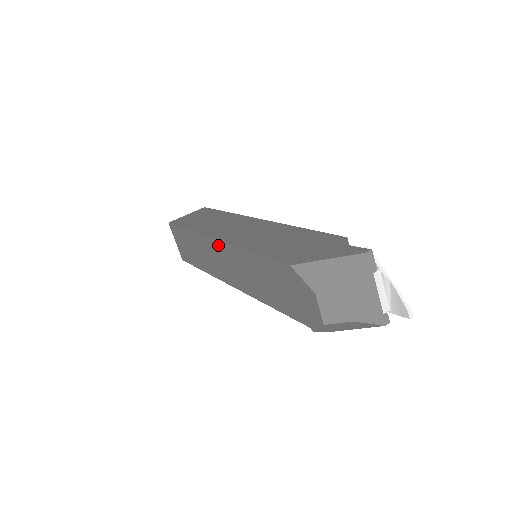
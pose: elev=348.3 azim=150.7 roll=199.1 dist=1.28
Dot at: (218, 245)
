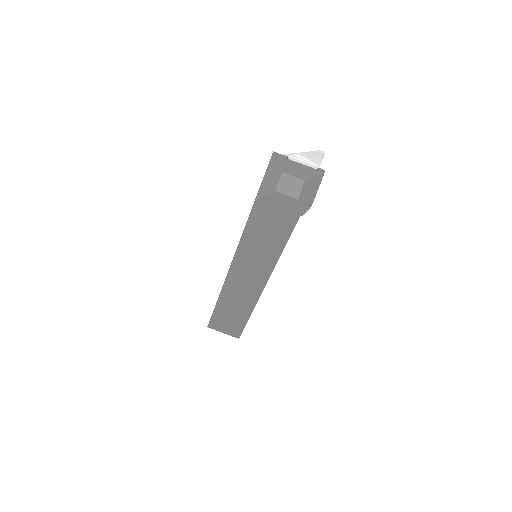
Dot at: (232, 273)
